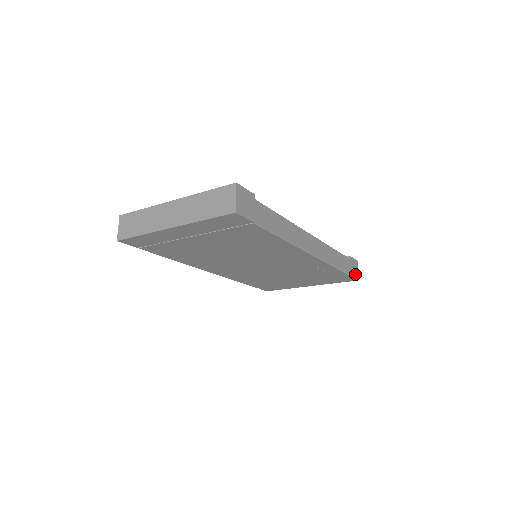
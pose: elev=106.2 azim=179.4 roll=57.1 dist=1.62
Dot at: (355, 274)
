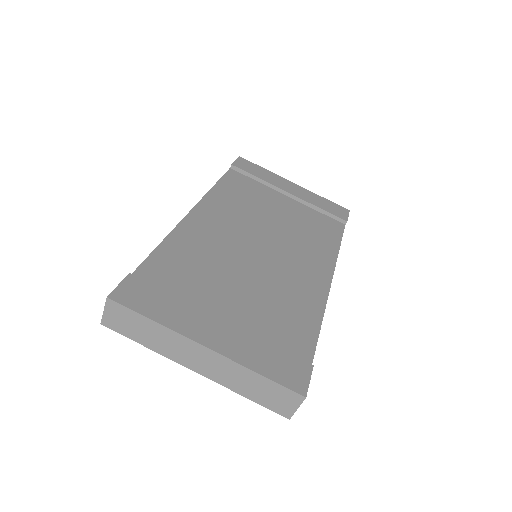
Dot at: occluded
